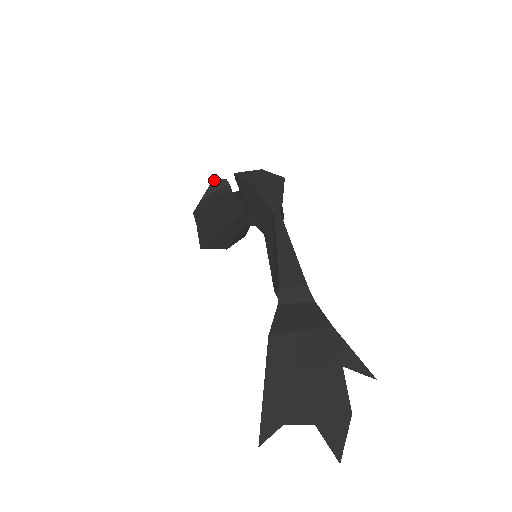
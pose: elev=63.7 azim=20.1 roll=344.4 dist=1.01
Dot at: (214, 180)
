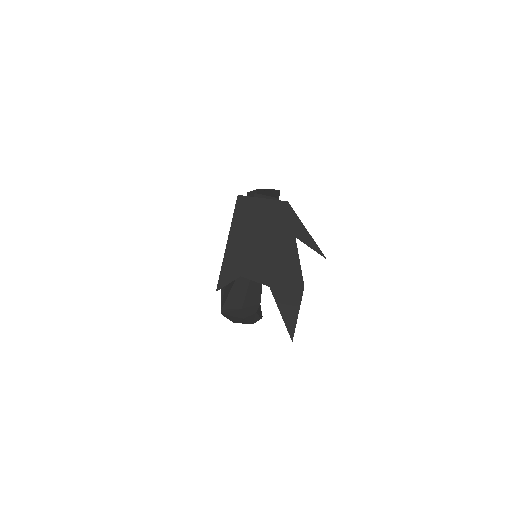
Dot at: occluded
